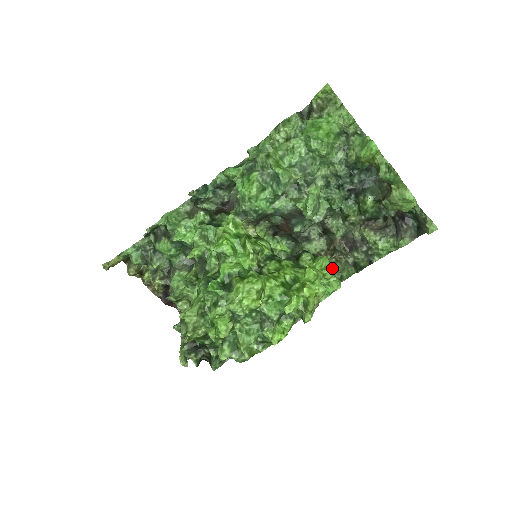
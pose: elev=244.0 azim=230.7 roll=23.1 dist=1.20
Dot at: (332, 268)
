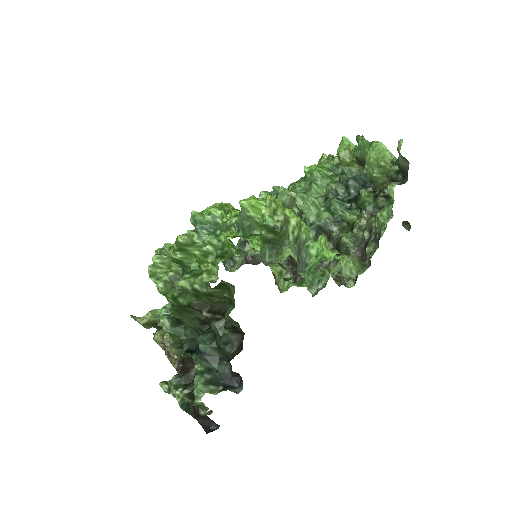
Dot at: (337, 257)
